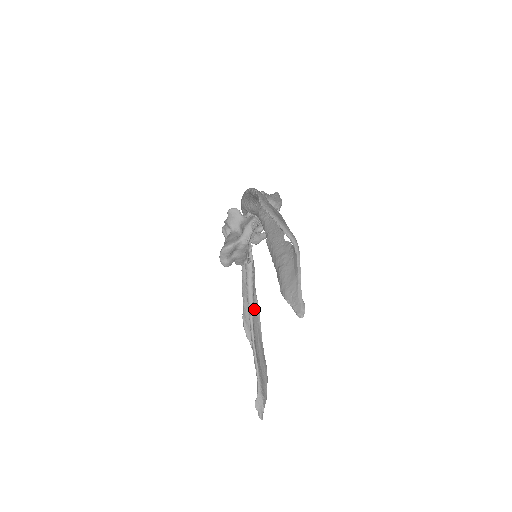
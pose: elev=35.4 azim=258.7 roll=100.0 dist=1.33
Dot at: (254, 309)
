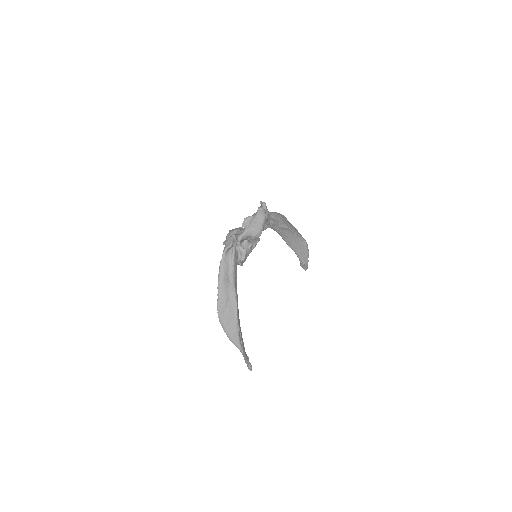
Dot at: (284, 231)
